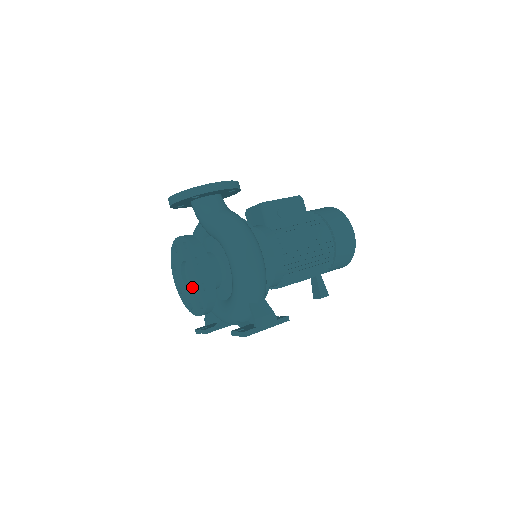
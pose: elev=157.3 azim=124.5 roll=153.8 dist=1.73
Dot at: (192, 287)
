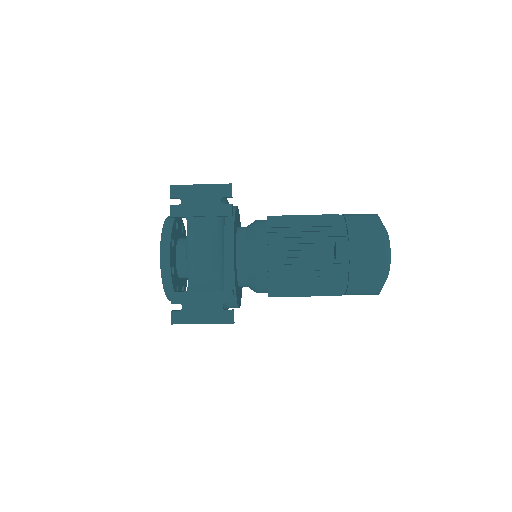
Dot at: occluded
